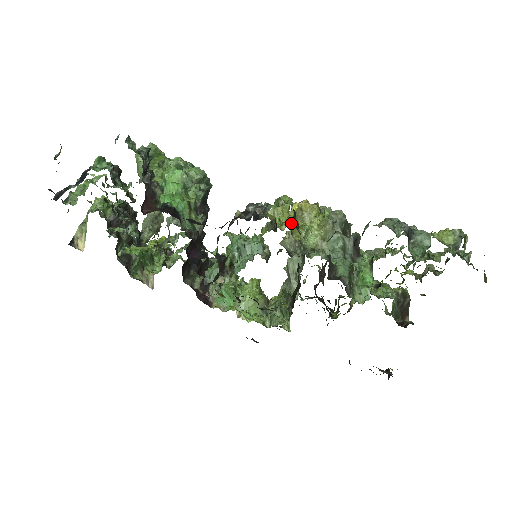
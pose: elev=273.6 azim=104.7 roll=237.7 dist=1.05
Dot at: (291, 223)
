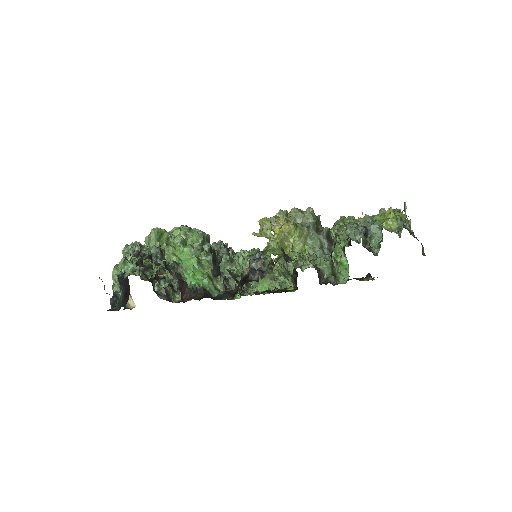
Dot at: occluded
